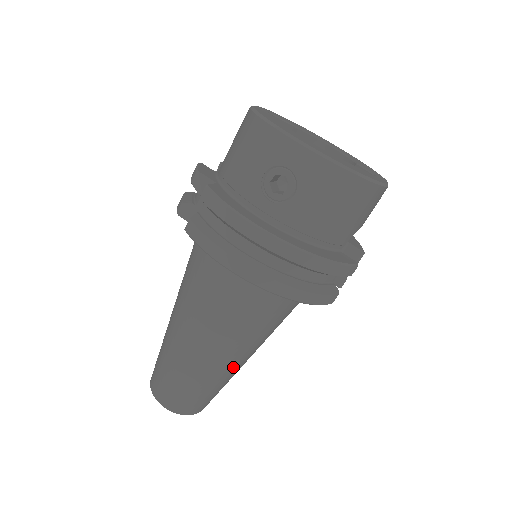
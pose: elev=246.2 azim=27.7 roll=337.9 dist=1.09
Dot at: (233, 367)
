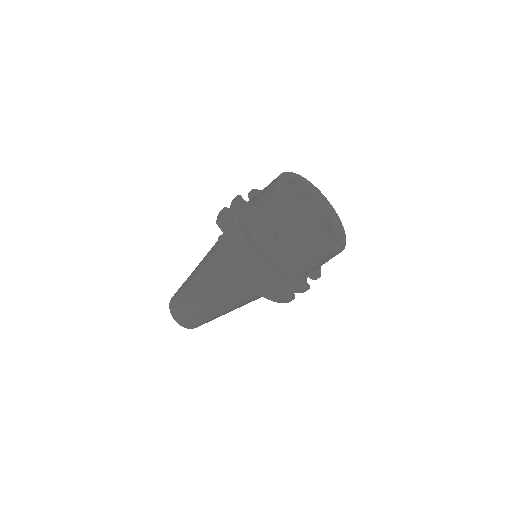
Dot at: (222, 313)
